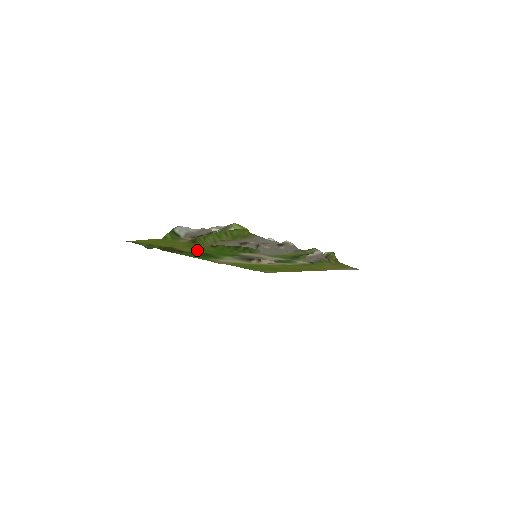
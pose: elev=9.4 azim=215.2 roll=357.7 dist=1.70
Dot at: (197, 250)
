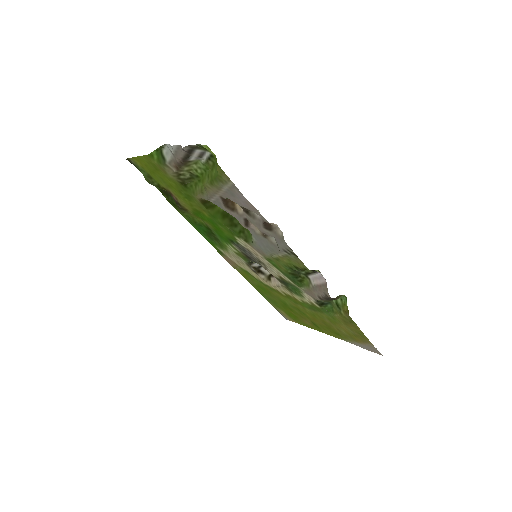
Dot at: (193, 209)
